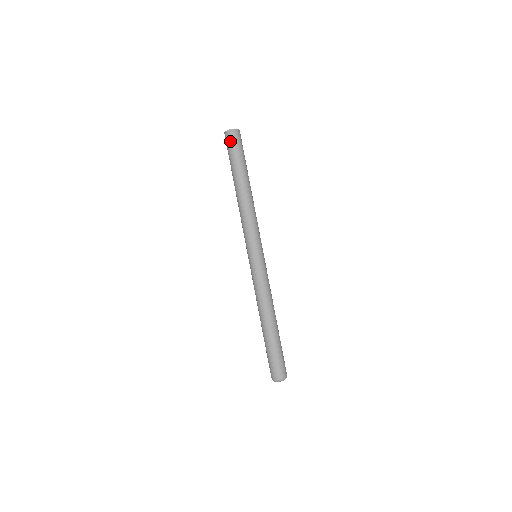
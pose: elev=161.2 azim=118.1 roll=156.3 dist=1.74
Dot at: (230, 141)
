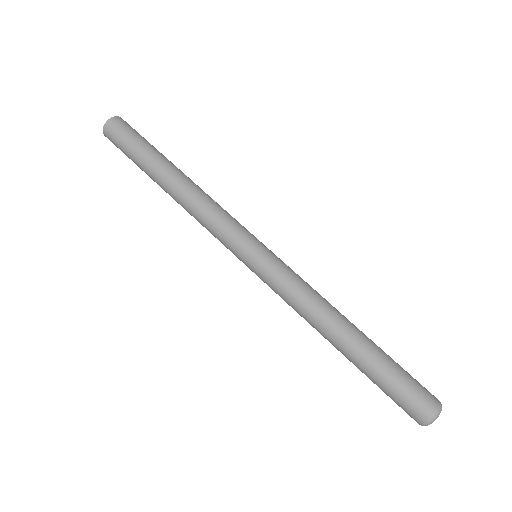
Dot at: (123, 128)
